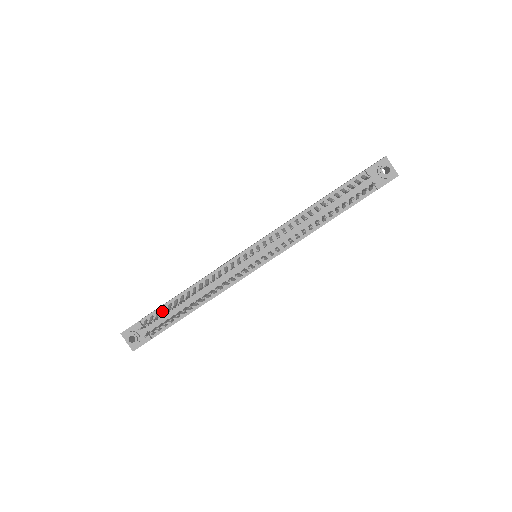
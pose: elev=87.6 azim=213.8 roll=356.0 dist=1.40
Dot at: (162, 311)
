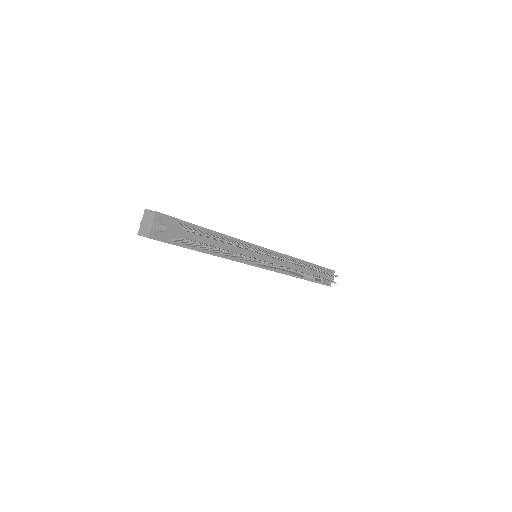
Dot at: occluded
